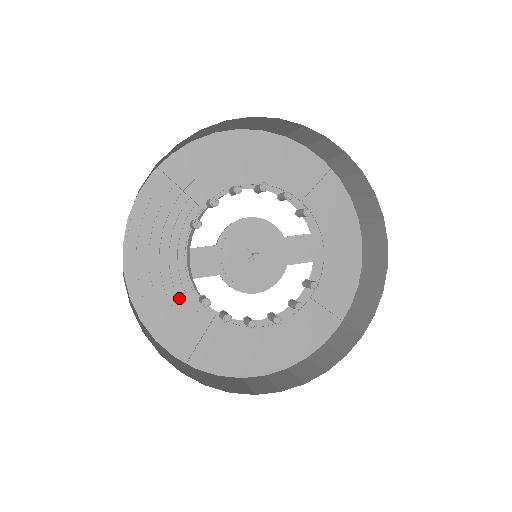
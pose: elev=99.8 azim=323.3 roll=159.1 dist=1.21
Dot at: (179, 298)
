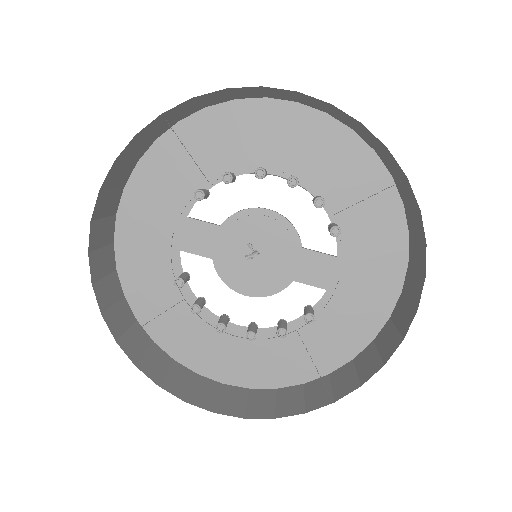
Dot at: (161, 264)
